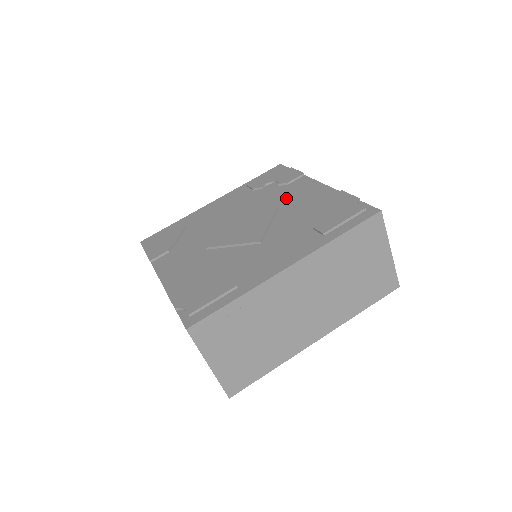
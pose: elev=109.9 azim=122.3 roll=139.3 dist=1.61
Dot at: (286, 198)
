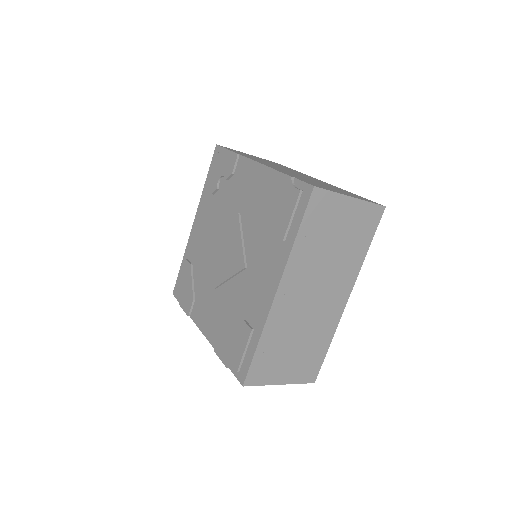
Dot at: (239, 197)
